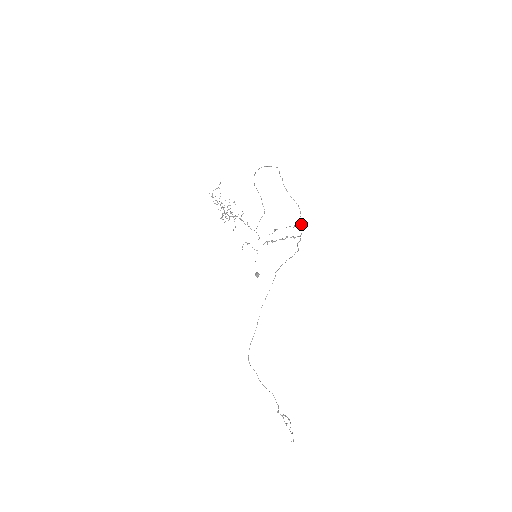
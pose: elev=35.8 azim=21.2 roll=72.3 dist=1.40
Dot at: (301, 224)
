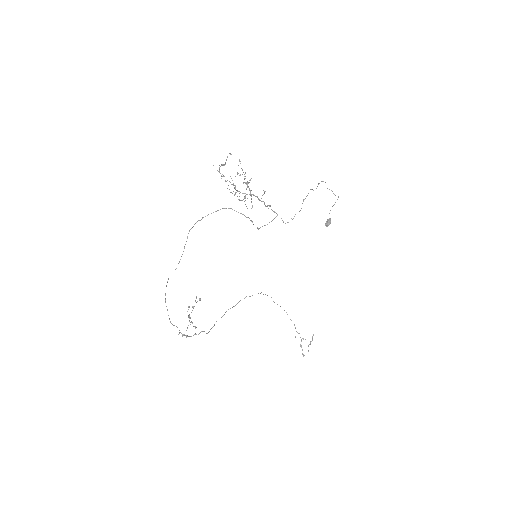
Dot at: (182, 336)
